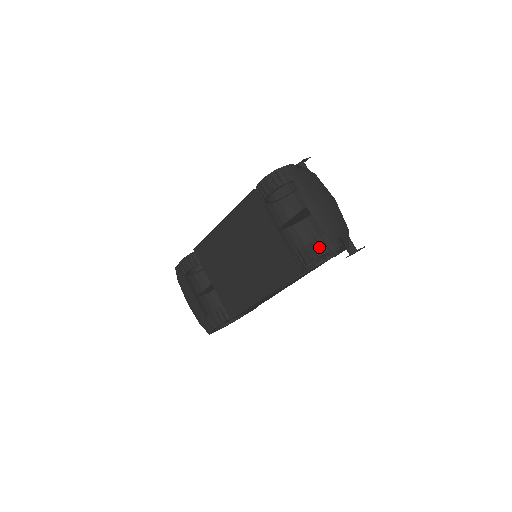
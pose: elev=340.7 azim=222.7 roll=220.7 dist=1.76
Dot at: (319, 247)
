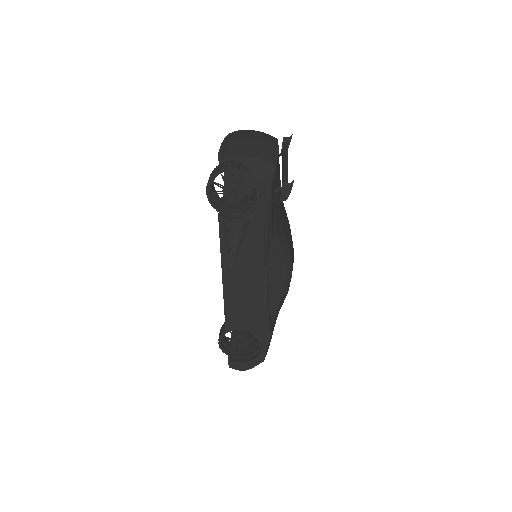
Dot at: (214, 171)
